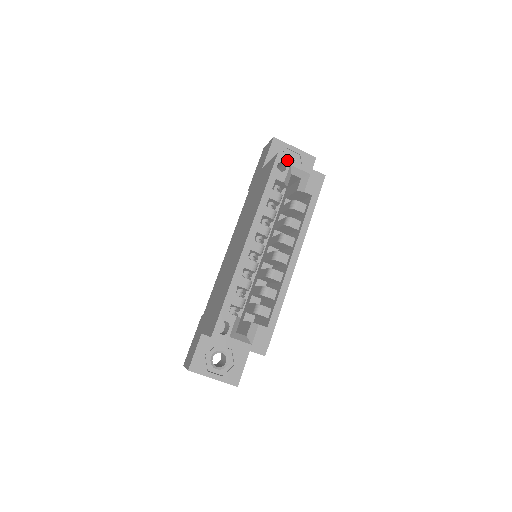
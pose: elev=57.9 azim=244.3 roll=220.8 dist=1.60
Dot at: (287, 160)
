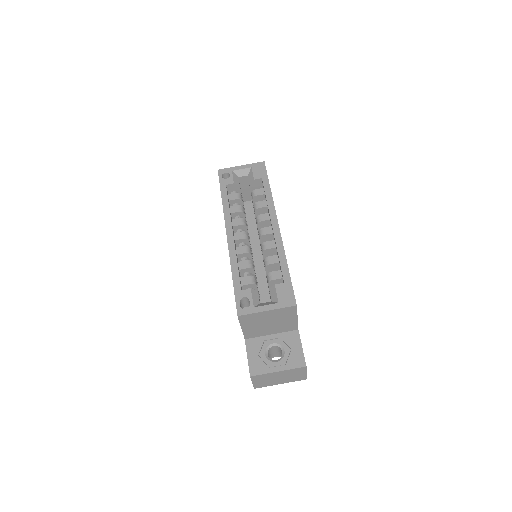
Dot at: (228, 170)
